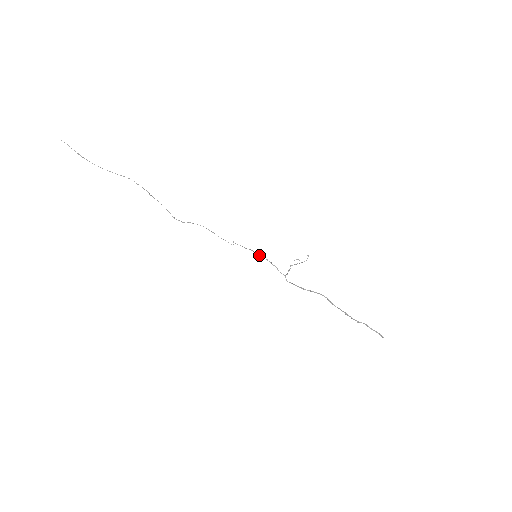
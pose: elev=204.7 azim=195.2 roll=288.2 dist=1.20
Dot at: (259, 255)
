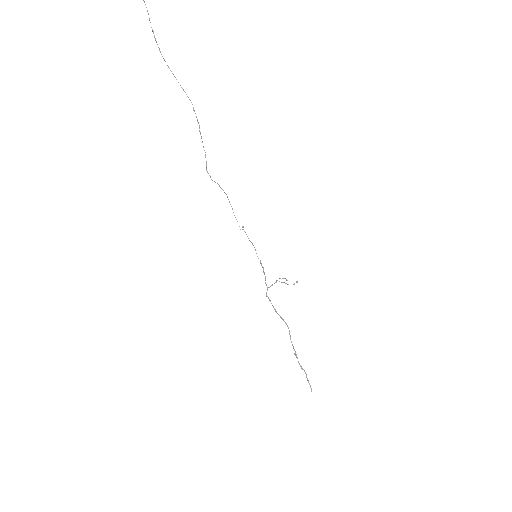
Dot at: occluded
